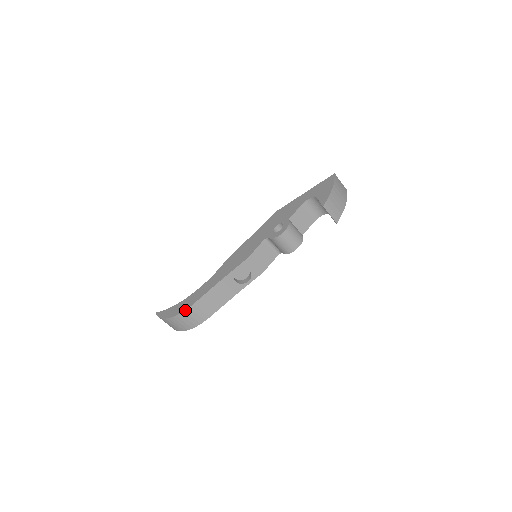
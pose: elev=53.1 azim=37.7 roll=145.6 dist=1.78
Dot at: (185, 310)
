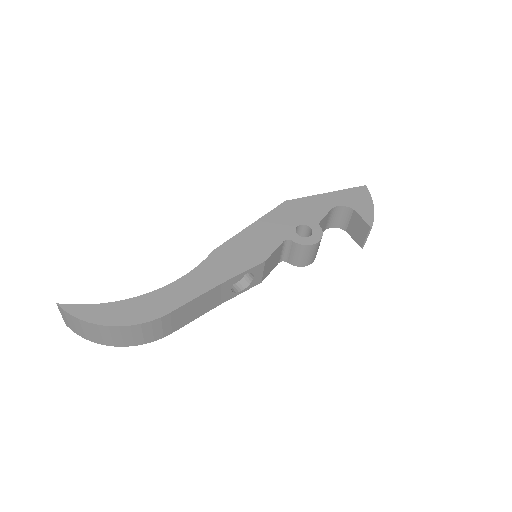
Dot at: (152, 320)
